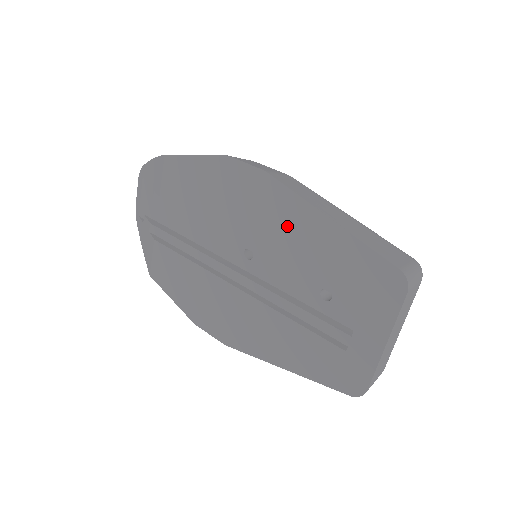
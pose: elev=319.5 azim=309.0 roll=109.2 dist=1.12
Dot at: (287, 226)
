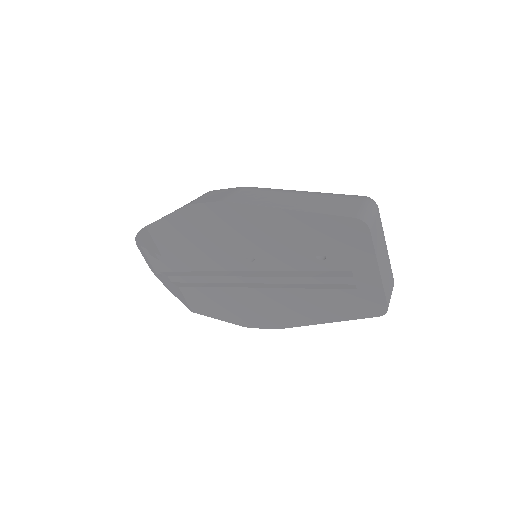
Dot at: (262, 229)
